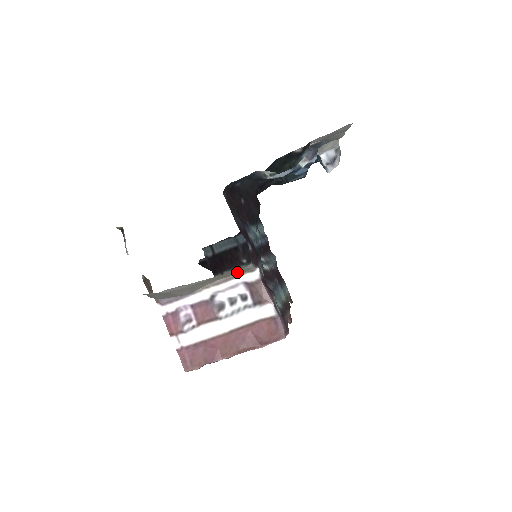
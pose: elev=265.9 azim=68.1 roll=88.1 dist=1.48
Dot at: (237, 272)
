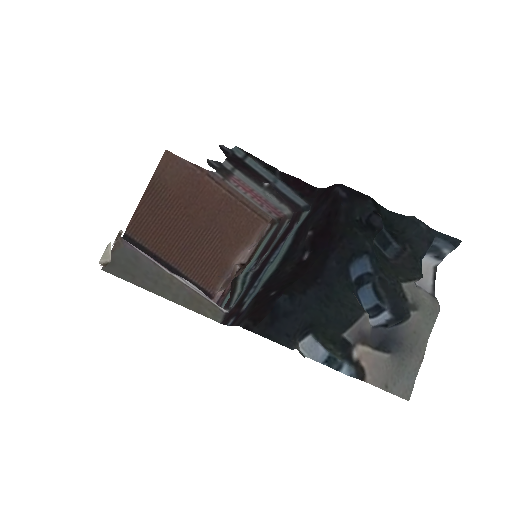
Dot at: (206, 307)
